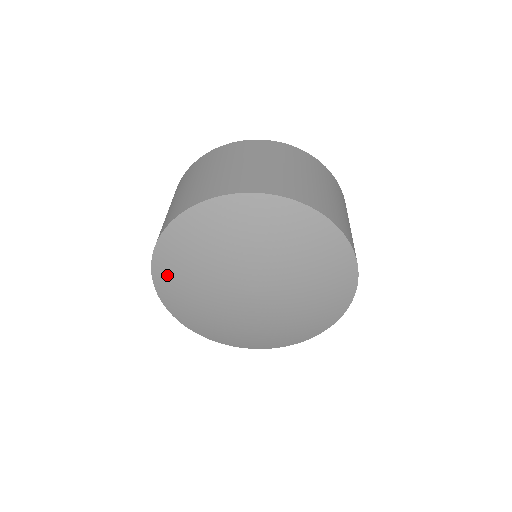
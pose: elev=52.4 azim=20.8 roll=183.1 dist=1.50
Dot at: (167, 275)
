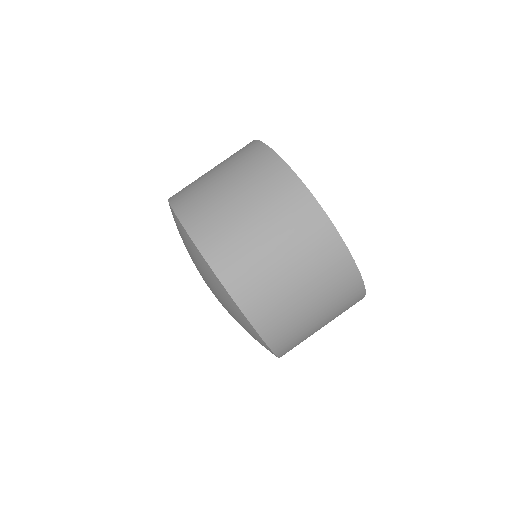
Dot at: occluded
